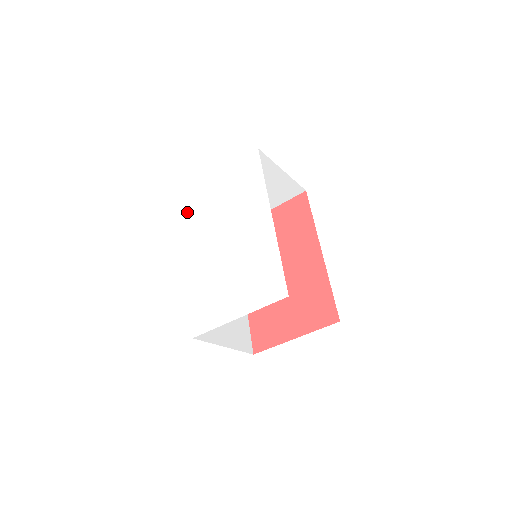
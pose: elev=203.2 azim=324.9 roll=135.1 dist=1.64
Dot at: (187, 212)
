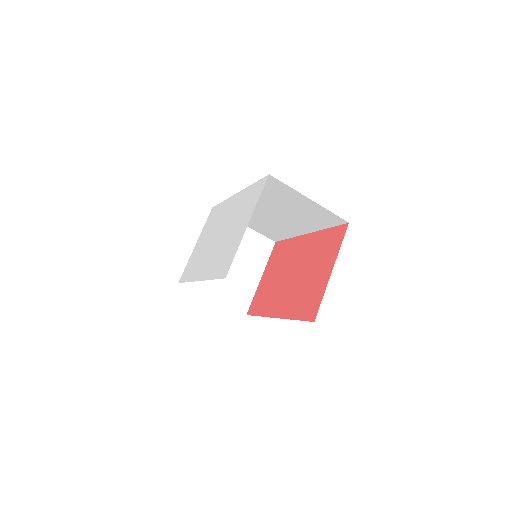
Dot at: (186, 277)
